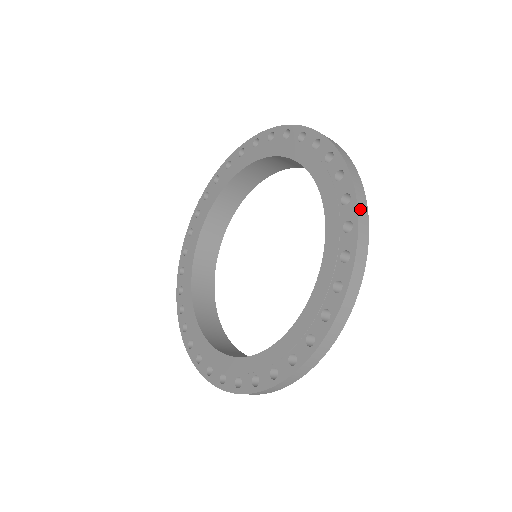
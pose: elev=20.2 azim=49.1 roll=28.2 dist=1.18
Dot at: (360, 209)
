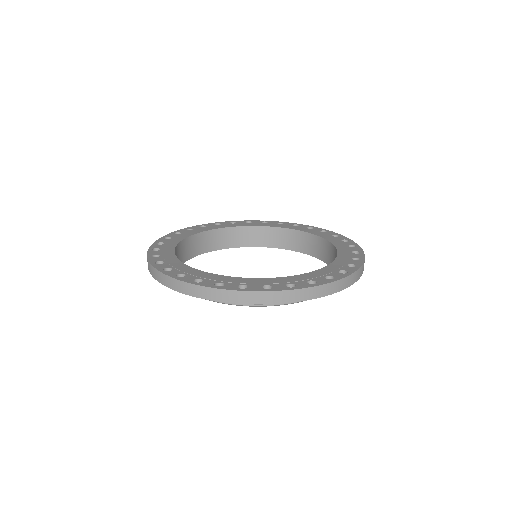
Dot at: (328, 286)
